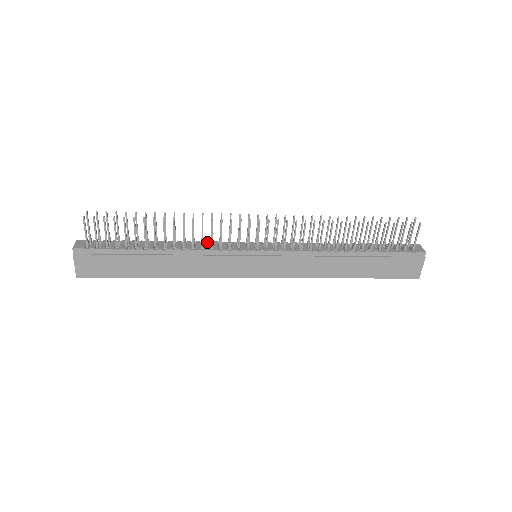
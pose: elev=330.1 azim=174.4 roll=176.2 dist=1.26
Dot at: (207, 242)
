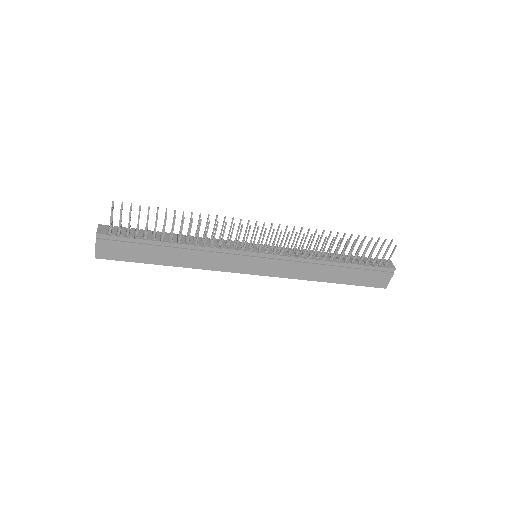
Dot at: (216, 239)
